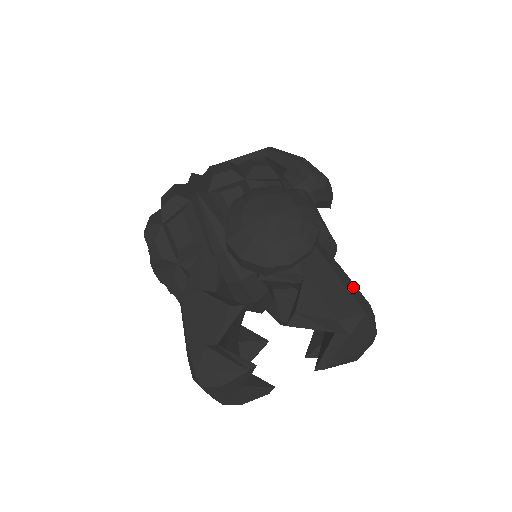
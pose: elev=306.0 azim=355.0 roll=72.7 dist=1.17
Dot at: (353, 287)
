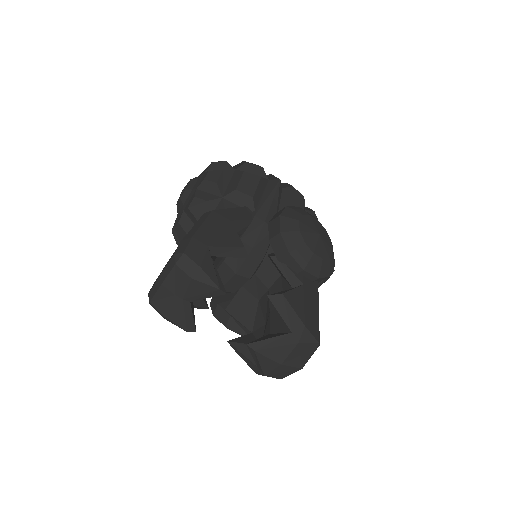
Dot at: occluded
